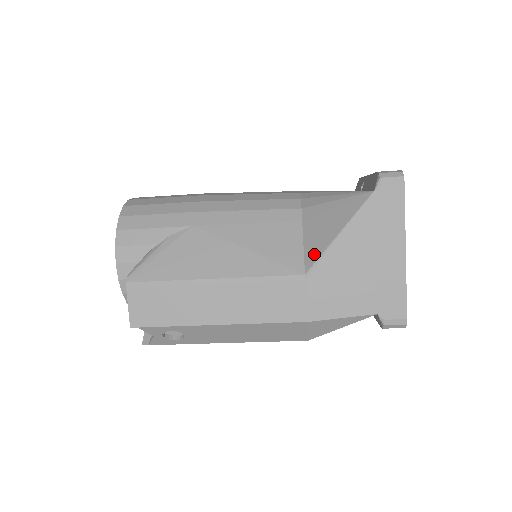
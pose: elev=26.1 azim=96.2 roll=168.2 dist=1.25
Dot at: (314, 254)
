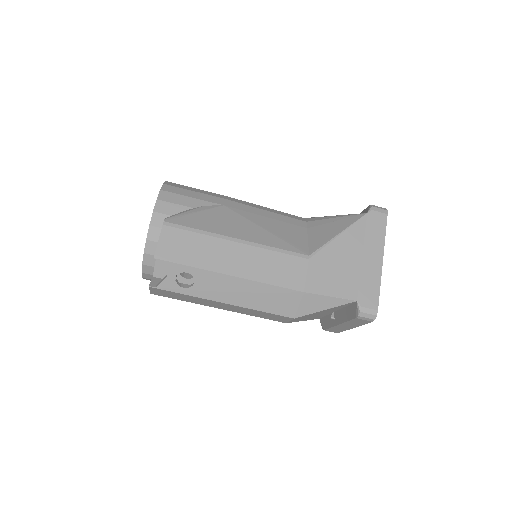
Dot at: (317, 244)
